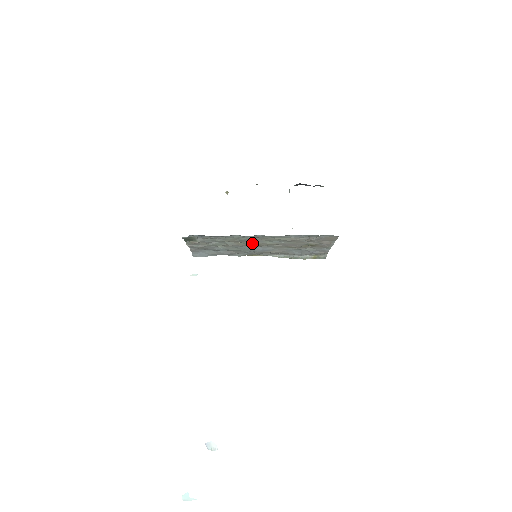
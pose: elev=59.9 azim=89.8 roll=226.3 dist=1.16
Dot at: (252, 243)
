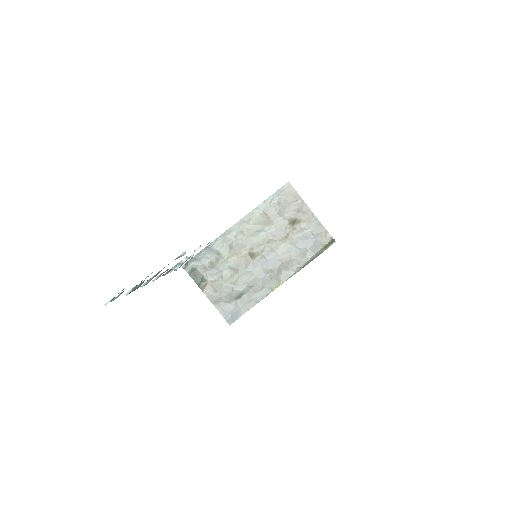
Dot at: (248, 252)
